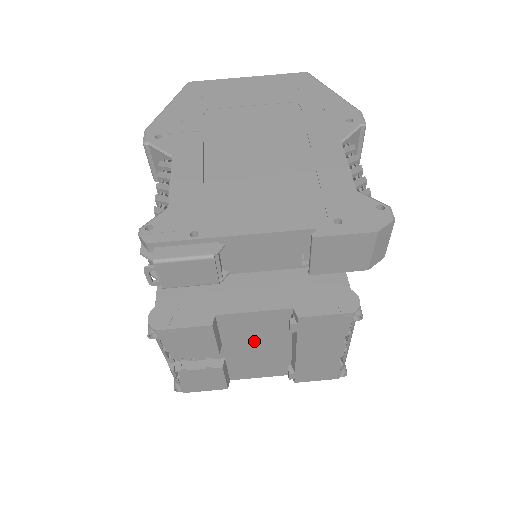
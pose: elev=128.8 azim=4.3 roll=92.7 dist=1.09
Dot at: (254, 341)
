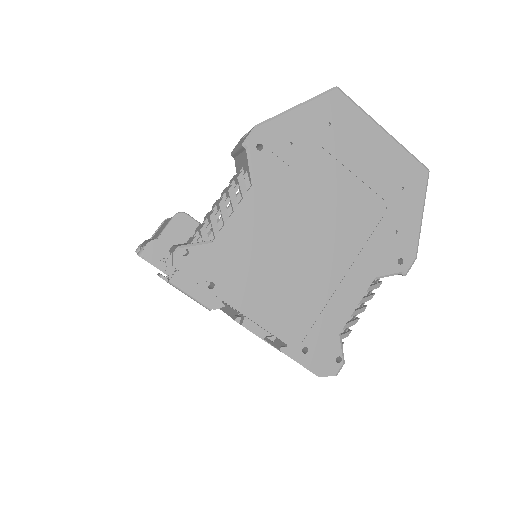
Dot at: occluded
